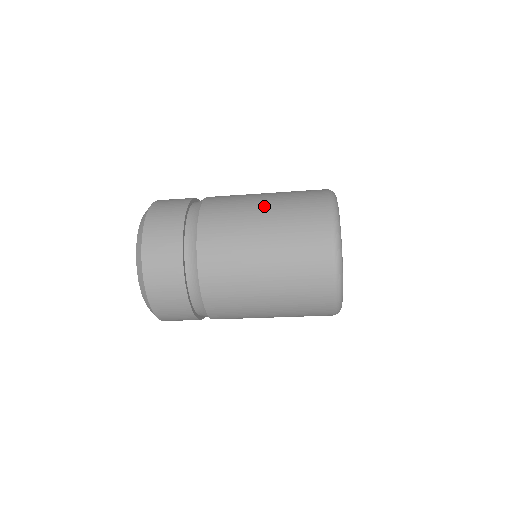
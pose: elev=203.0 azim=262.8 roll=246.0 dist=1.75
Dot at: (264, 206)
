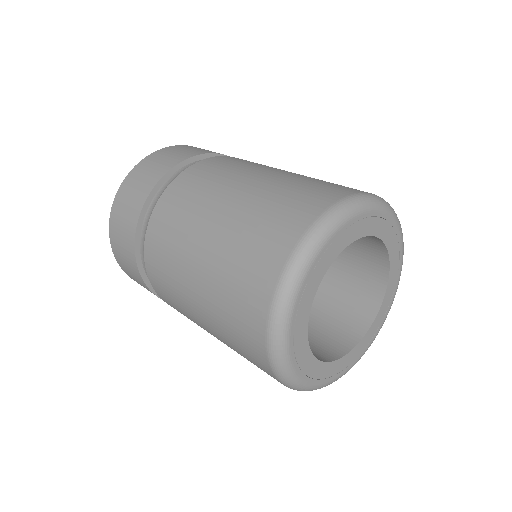
Dot at: (240, 191)
